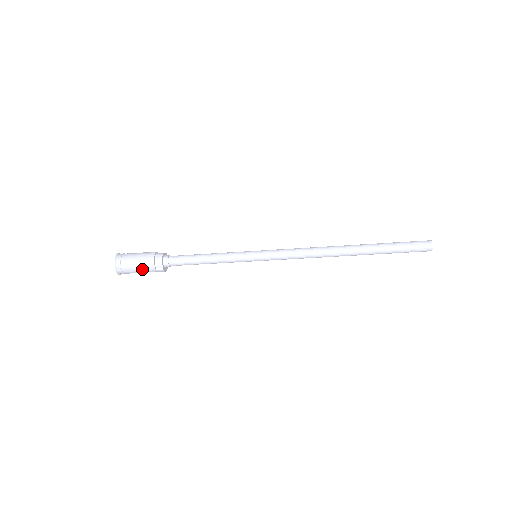
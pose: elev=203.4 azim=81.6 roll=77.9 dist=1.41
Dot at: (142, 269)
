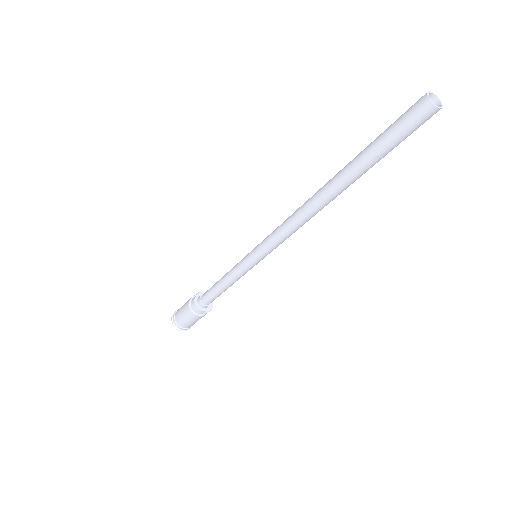
Dot at: (195, 321)
